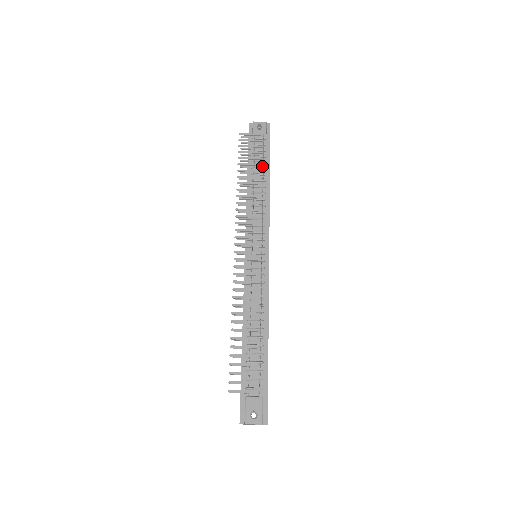
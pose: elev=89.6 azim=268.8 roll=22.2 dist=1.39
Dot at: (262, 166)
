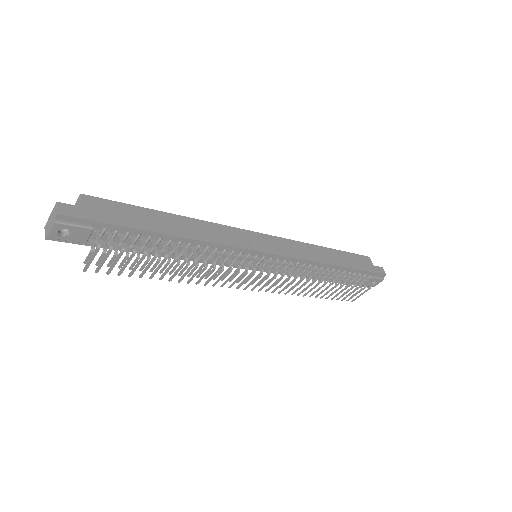
Dot at: (143, 239)
